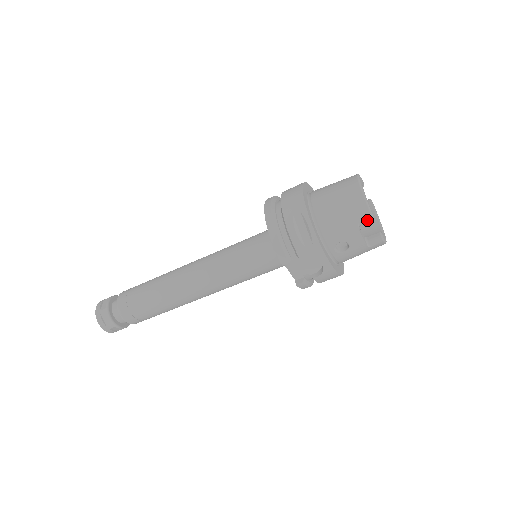
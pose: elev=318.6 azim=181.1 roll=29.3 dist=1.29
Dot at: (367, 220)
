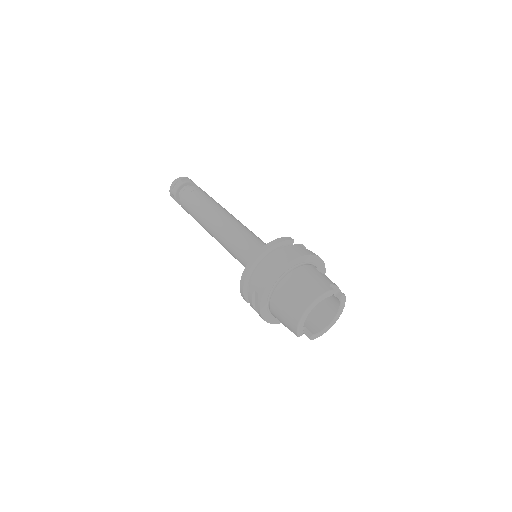
Dot at: (295, 334)
